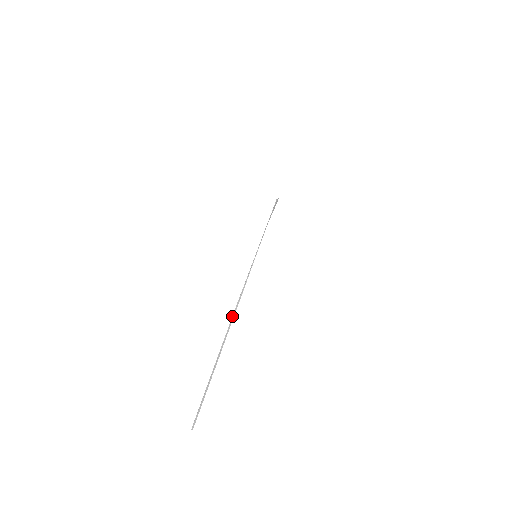
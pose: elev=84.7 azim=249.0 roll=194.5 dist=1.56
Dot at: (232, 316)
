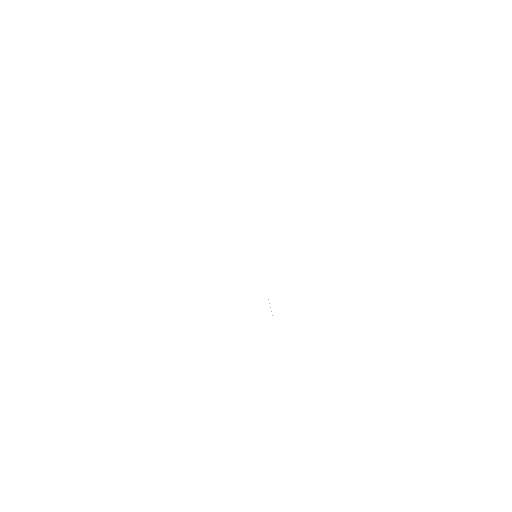
Dot at: occluded
